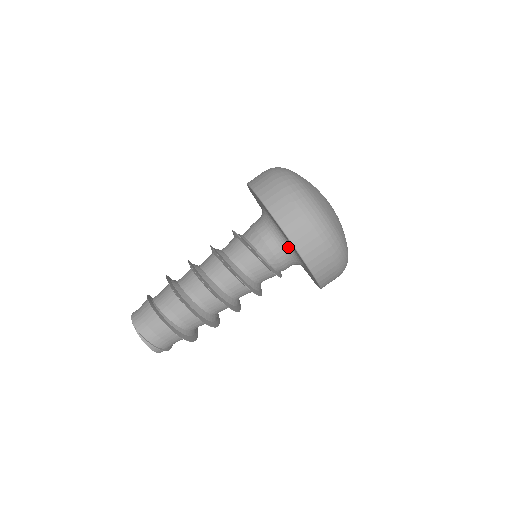
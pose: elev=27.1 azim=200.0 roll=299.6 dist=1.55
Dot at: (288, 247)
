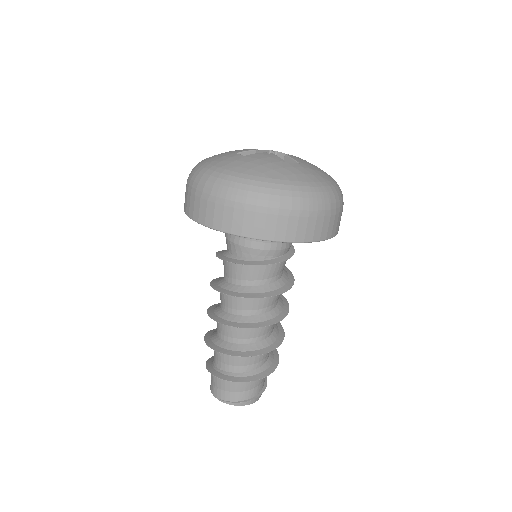
Dot at: occluded
